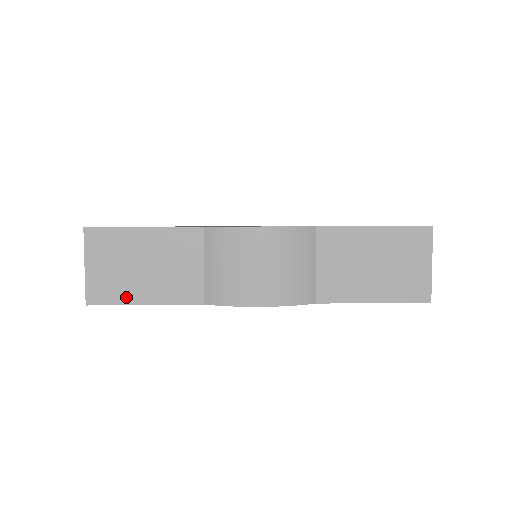
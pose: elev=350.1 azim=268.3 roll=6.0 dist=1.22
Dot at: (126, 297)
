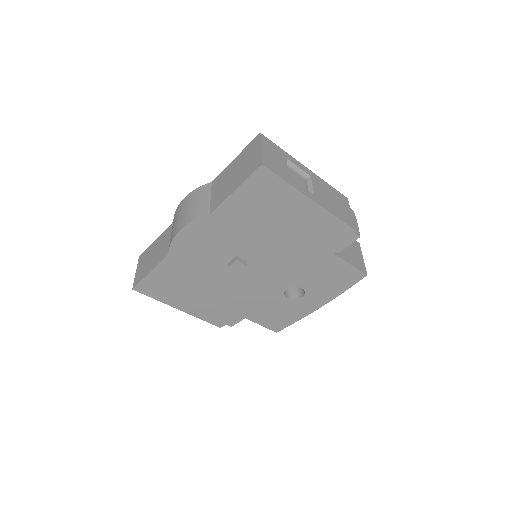
Dot at: (144, 275)
